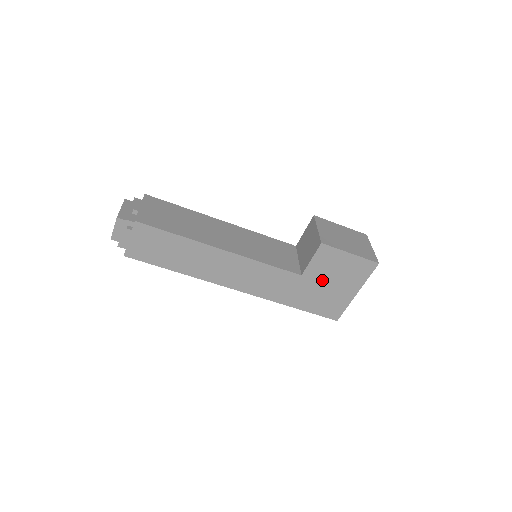
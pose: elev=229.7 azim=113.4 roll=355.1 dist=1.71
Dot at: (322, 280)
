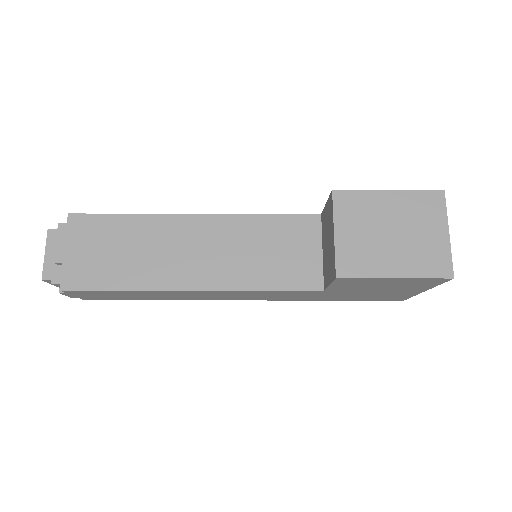
Dot at: (360, 290)
